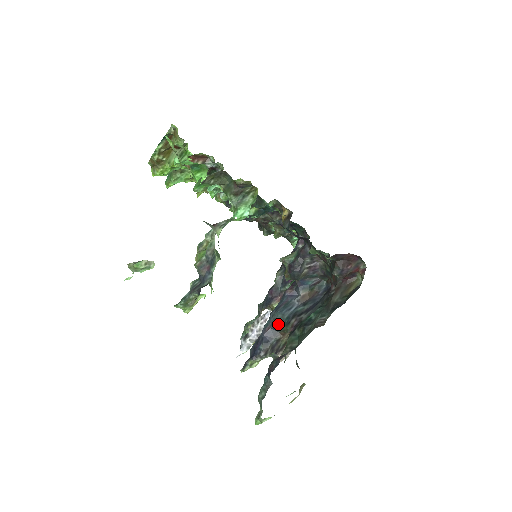
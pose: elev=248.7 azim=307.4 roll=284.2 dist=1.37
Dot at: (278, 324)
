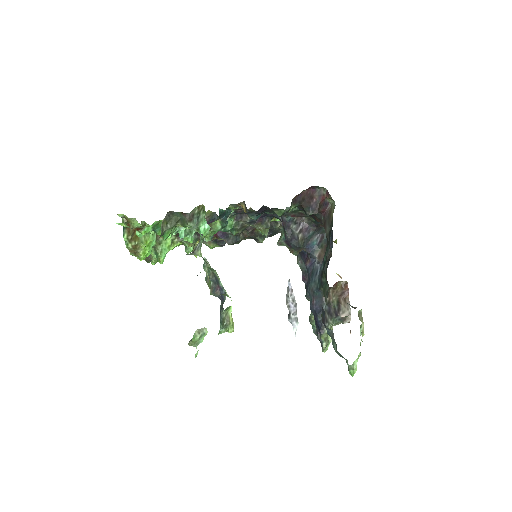
Dot at: (316, 291)
